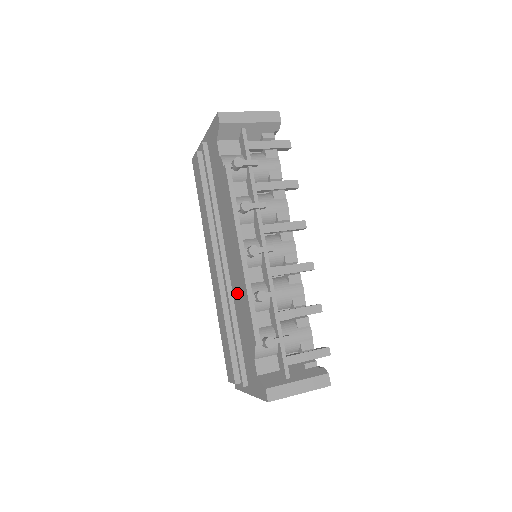
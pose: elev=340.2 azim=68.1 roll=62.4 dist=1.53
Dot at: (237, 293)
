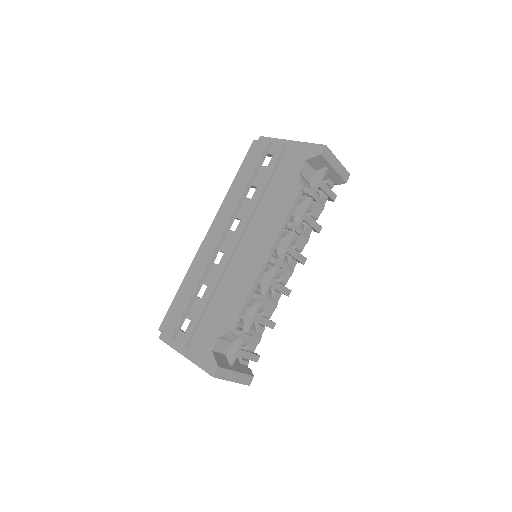
Dot at: (234, 278)
